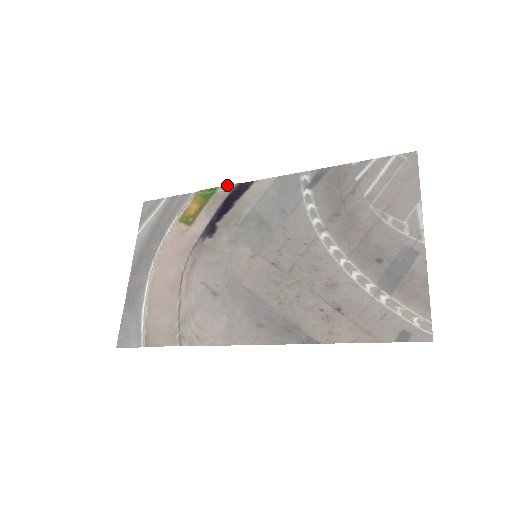
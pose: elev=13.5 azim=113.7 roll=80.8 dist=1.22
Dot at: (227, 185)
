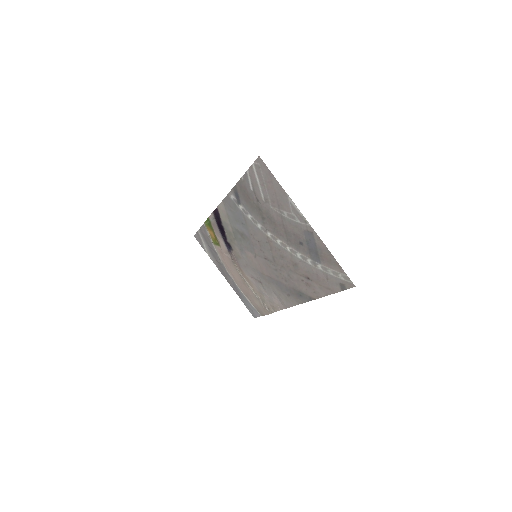
Dot at: (210, 215)
